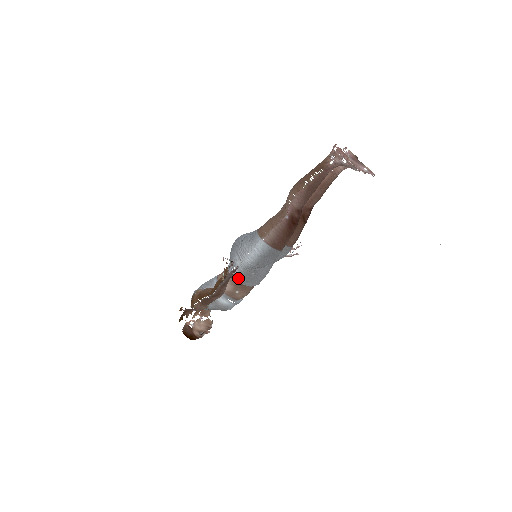
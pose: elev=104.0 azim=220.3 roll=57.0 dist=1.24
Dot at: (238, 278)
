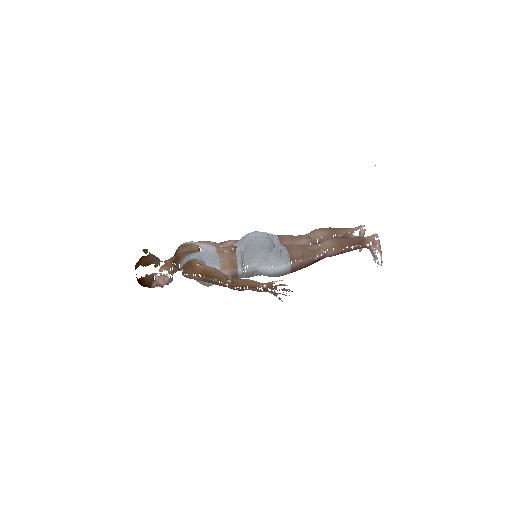
Dot at: (242, 272)
